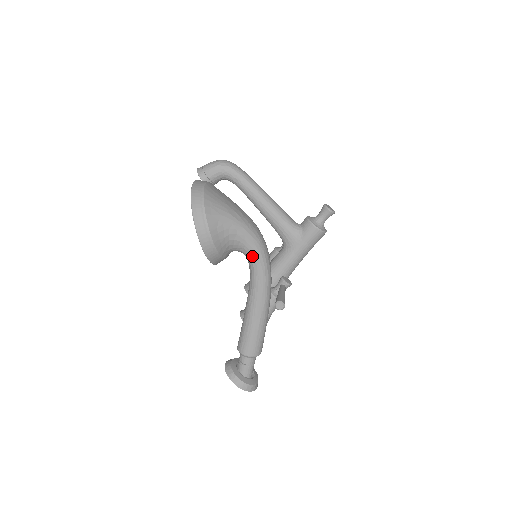
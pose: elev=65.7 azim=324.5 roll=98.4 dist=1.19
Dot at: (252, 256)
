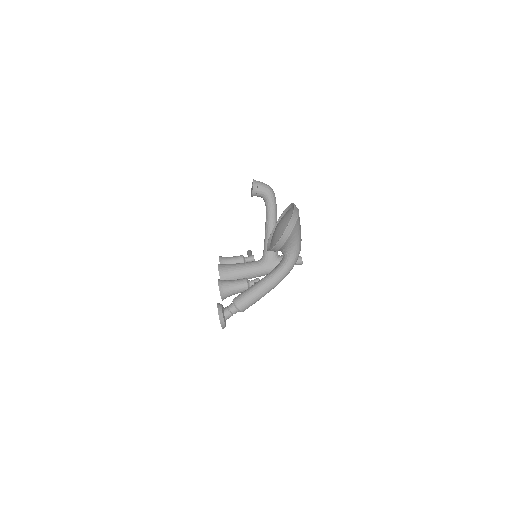
Dot at: (289, 261)
